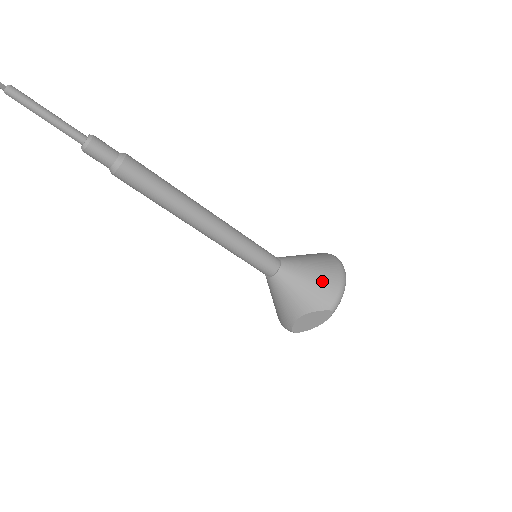
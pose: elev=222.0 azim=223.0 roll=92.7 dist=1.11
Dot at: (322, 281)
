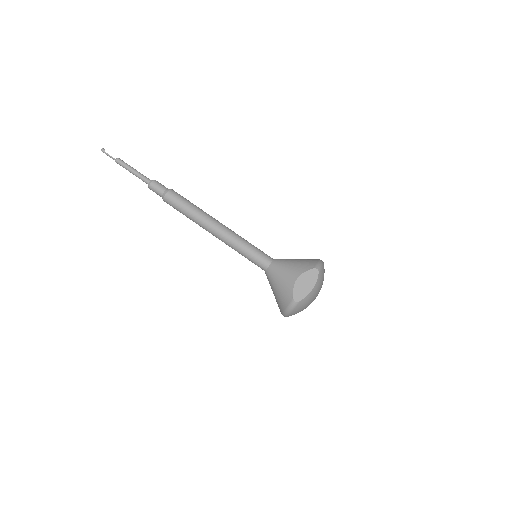
Dot at: (305, 260)
